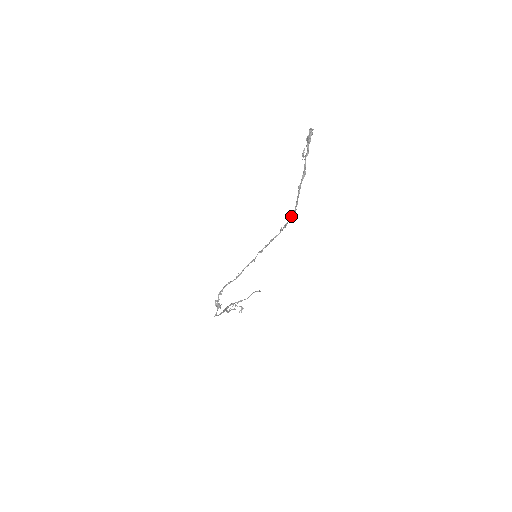
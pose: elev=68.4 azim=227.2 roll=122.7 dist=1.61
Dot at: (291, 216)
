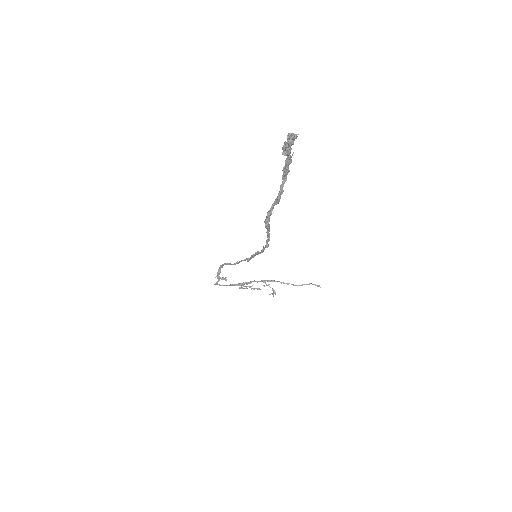
Dot at: (267, 242)
